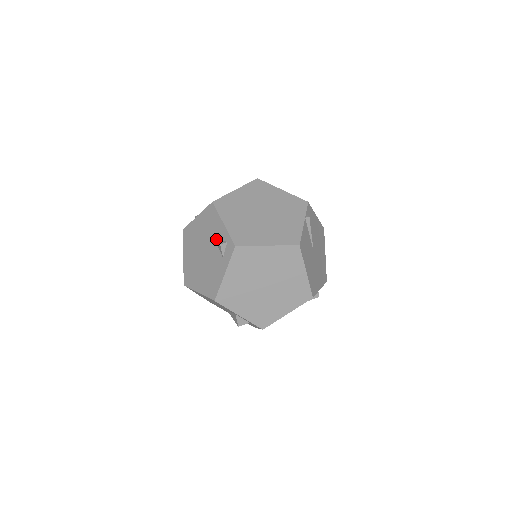
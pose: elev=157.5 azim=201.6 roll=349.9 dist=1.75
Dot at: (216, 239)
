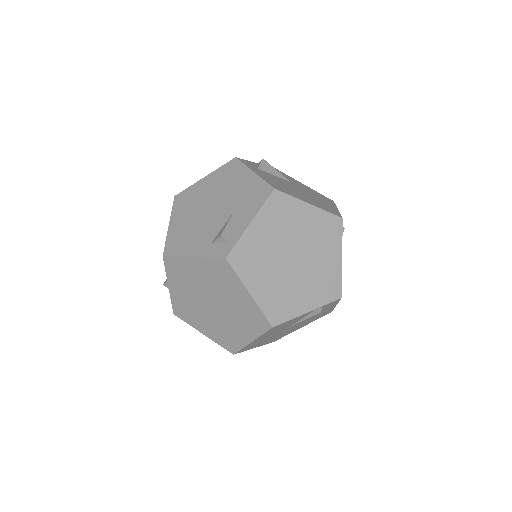
Dot at: (229, 222)
